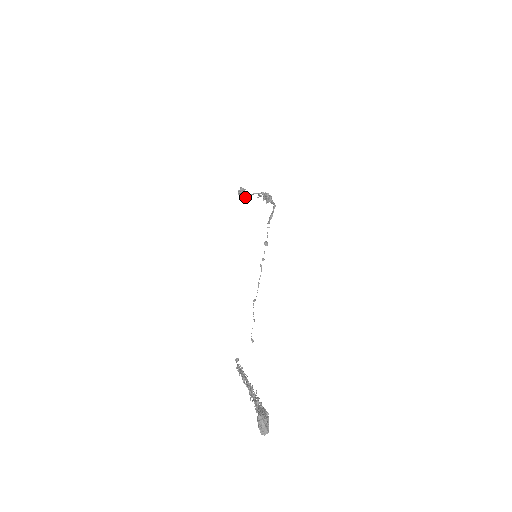
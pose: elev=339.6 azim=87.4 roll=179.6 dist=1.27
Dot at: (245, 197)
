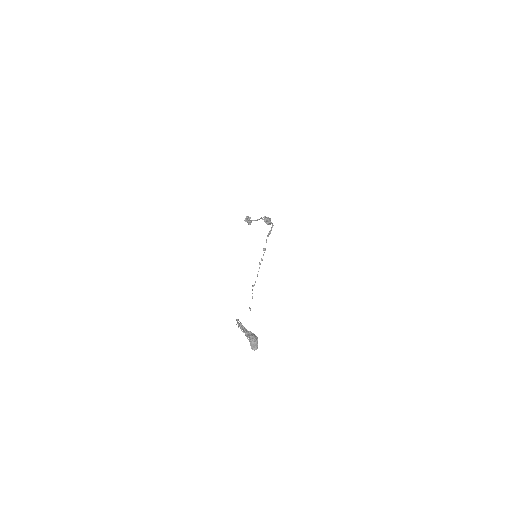
Dot at: (250, 224)
